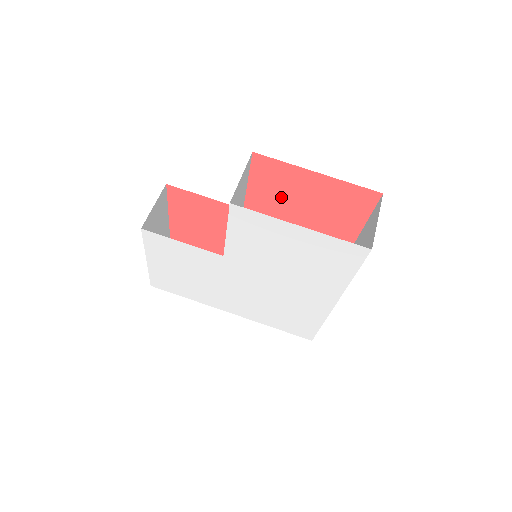
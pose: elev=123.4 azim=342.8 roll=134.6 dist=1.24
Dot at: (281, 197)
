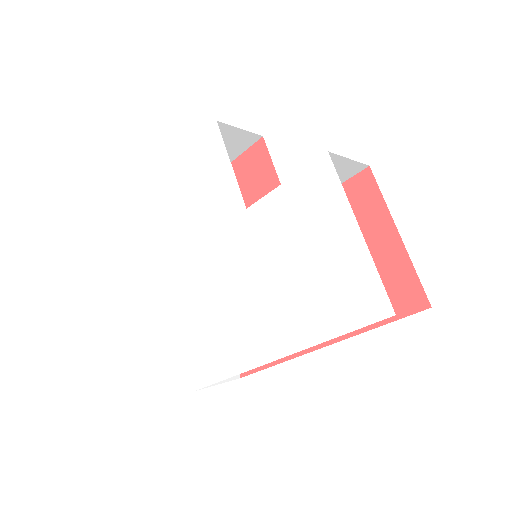
Dot at: occluded
